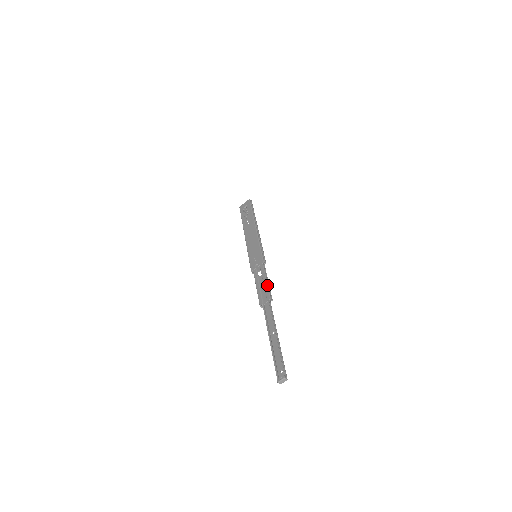
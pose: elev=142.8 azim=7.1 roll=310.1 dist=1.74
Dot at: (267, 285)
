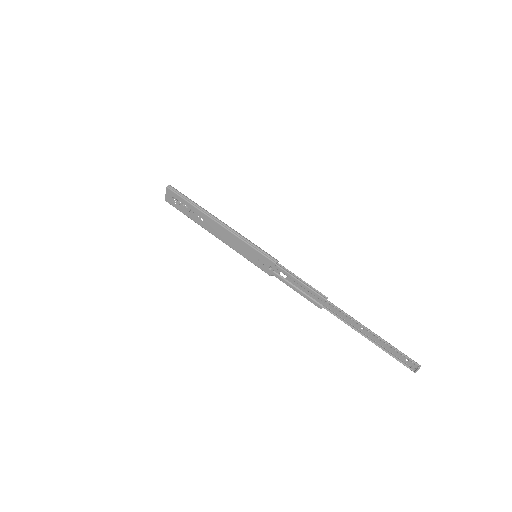
Dot at: (307, 287)
